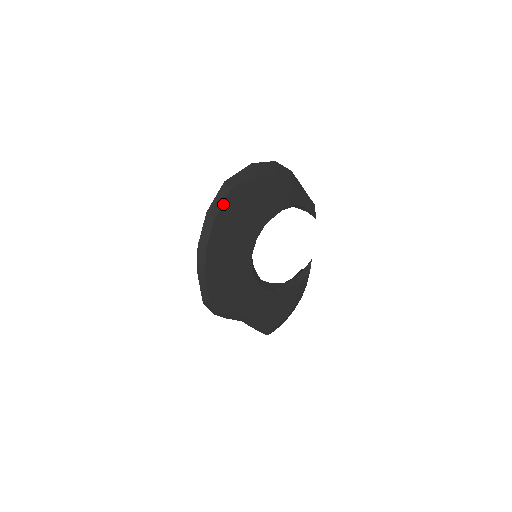
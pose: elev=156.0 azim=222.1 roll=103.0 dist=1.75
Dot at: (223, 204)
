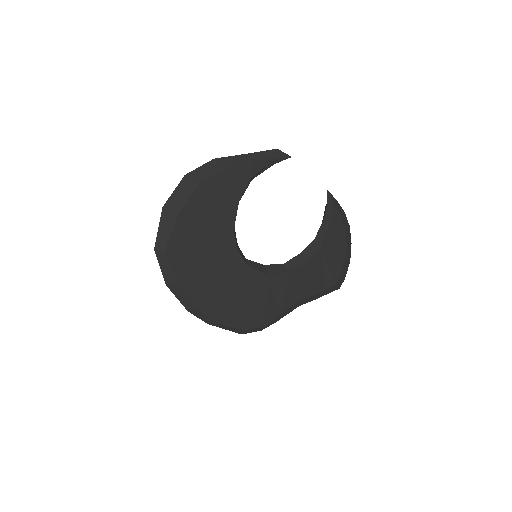
Dot at: (172, 268)
